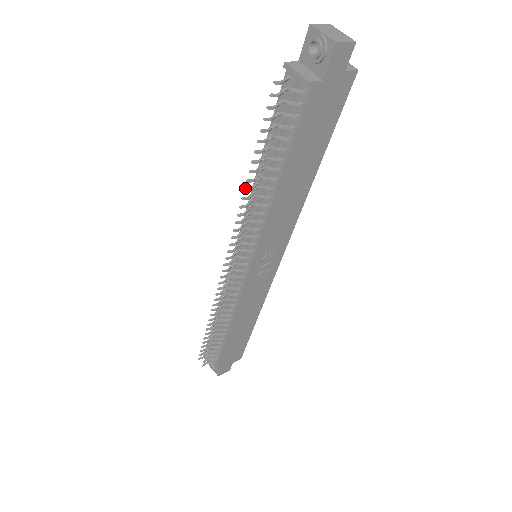
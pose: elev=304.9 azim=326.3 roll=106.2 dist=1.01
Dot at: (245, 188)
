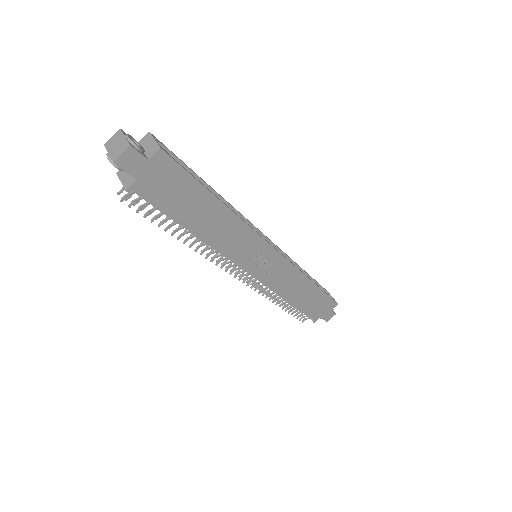
Dot at: occluded
